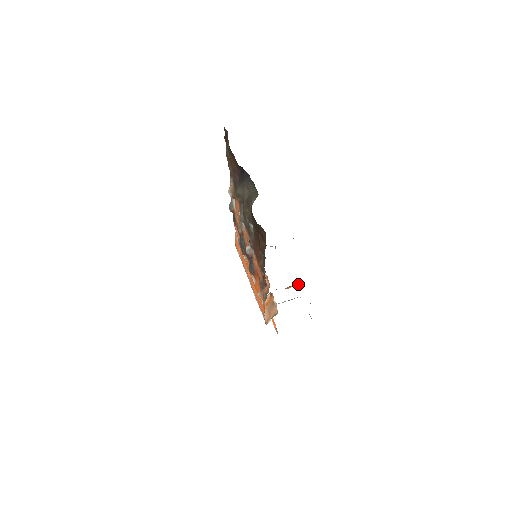
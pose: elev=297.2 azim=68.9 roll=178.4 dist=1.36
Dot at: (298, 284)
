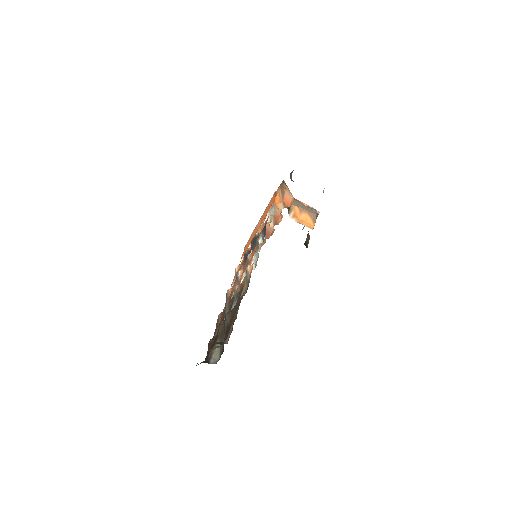
Dot at: (311, 220)
